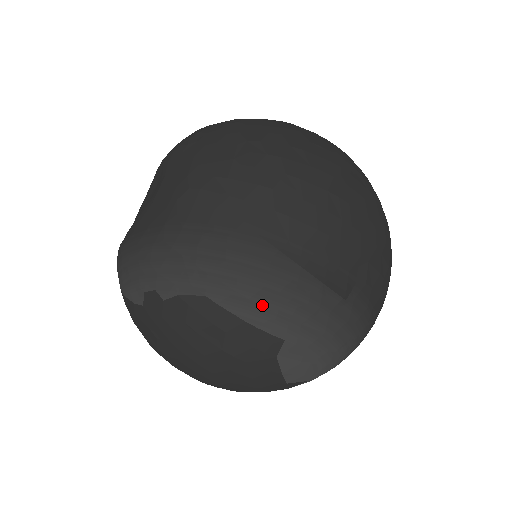
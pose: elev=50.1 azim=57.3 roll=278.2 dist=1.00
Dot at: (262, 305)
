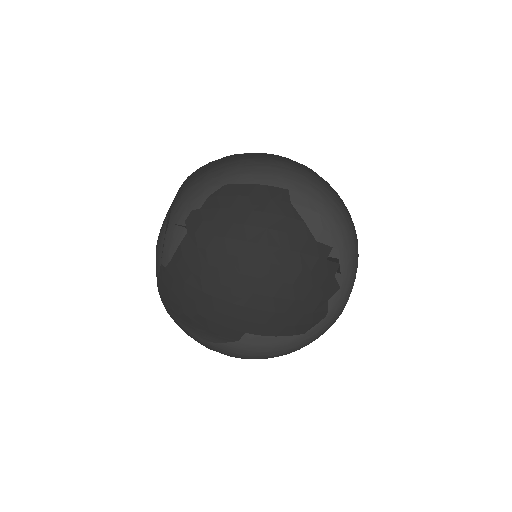
Dot at: (261, 174)
